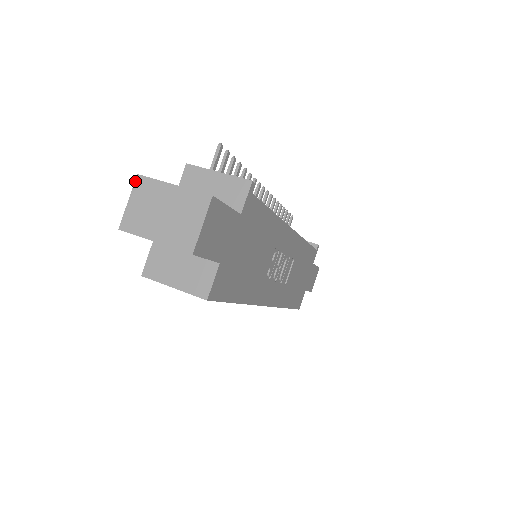
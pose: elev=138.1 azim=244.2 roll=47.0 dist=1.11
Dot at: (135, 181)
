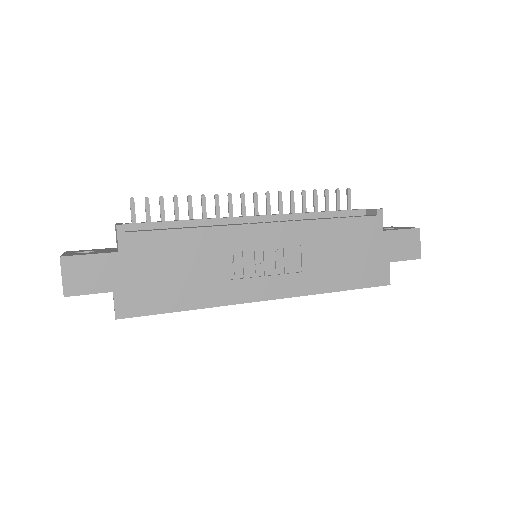
Dot at: occluded
